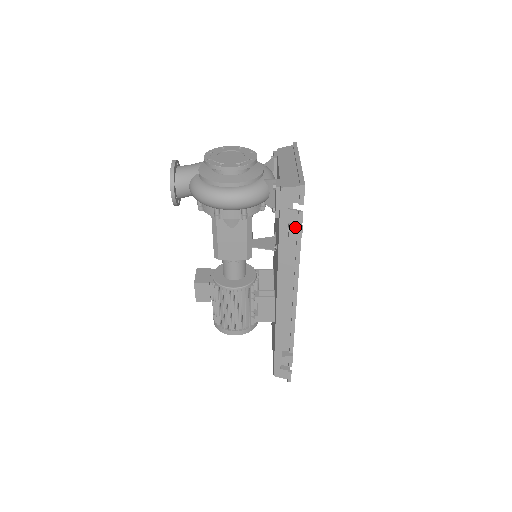
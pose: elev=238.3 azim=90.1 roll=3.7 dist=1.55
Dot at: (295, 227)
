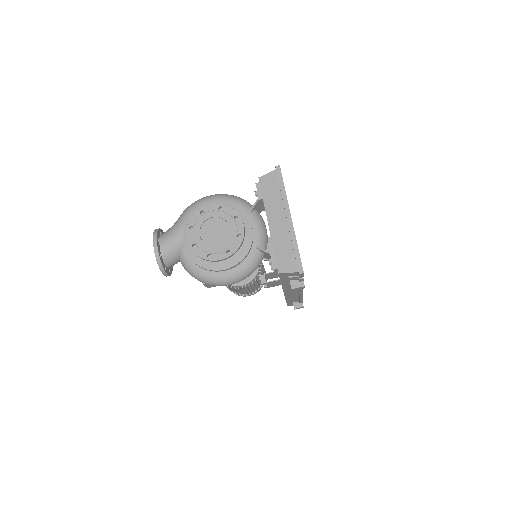
Dot at: (297, 287)
